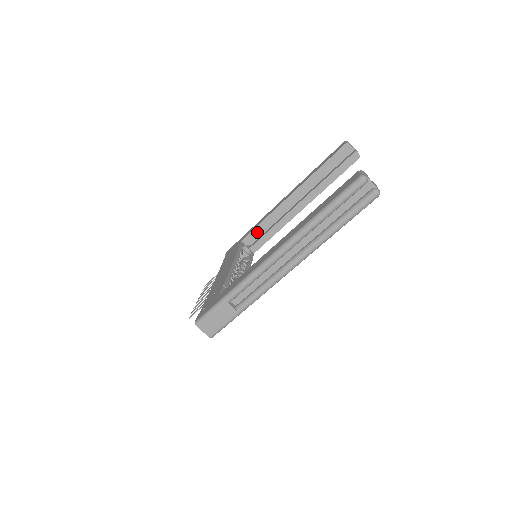
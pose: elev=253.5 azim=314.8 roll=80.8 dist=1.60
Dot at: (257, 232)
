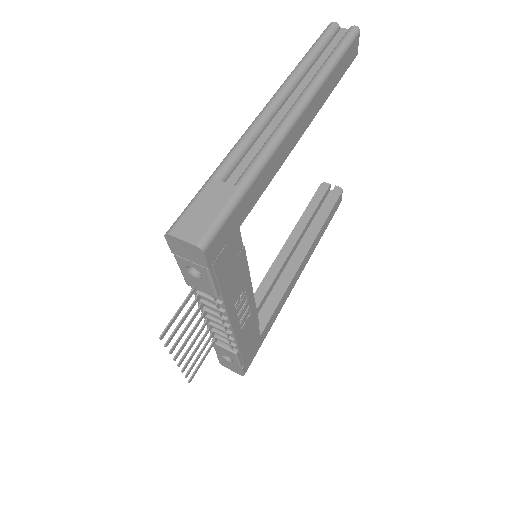
Dot at: occluded
